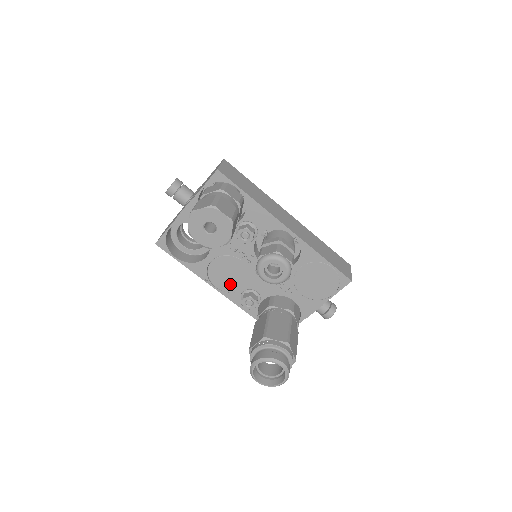
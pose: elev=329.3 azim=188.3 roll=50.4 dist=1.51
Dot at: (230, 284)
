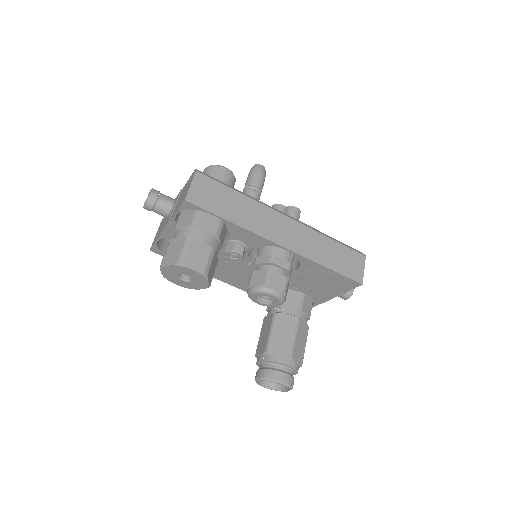
Dot at: (235, 279)
